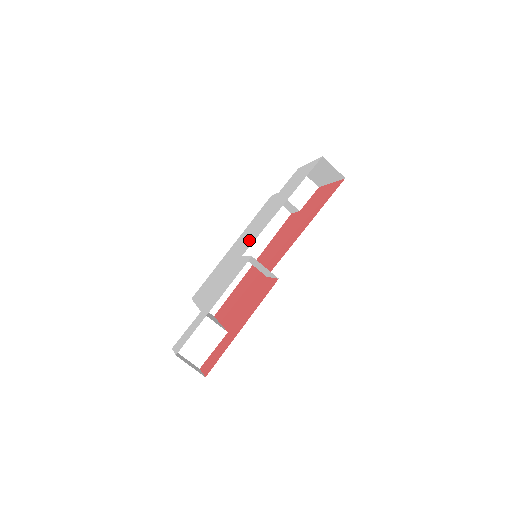
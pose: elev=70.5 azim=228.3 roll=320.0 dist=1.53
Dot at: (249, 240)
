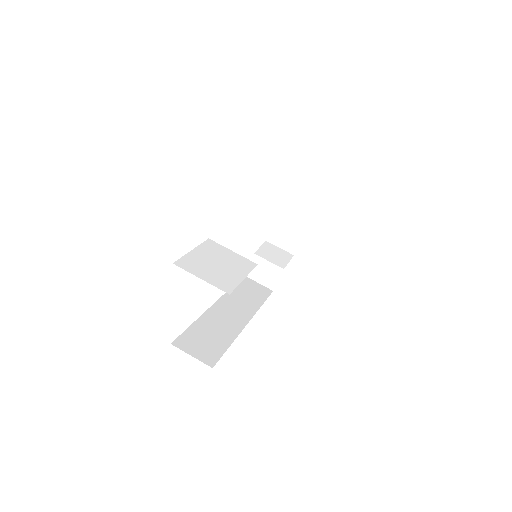
Dot at: occluded
